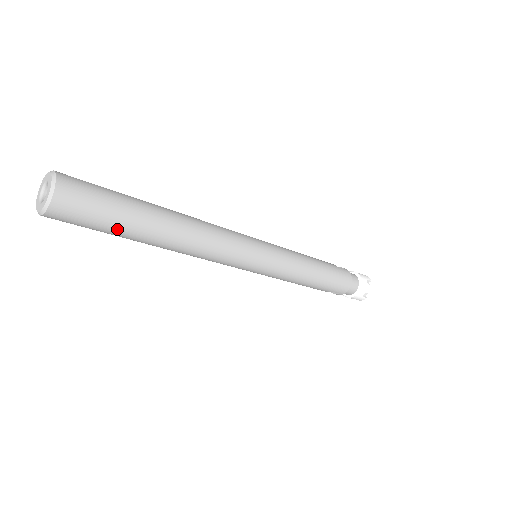
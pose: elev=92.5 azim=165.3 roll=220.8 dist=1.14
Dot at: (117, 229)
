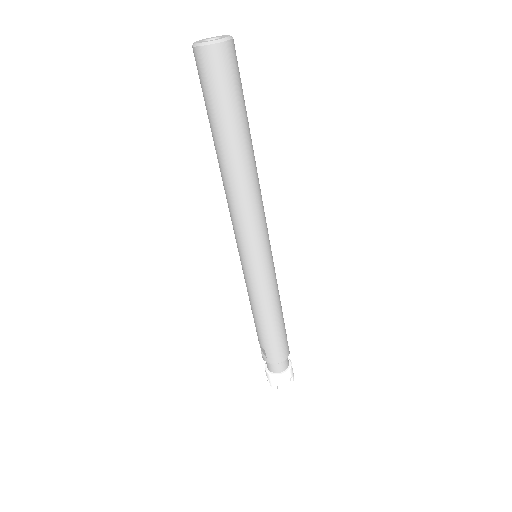
Dot at: (218, 114)
